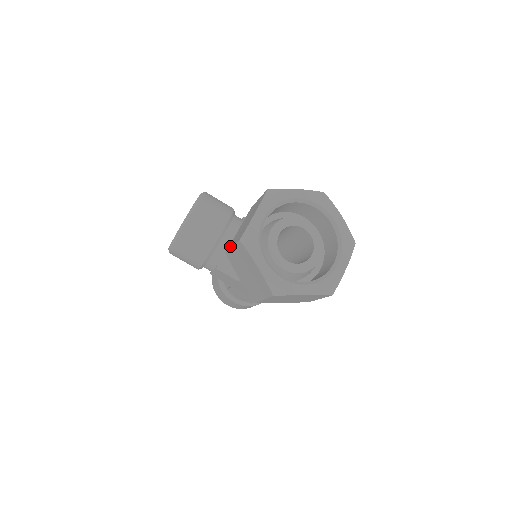
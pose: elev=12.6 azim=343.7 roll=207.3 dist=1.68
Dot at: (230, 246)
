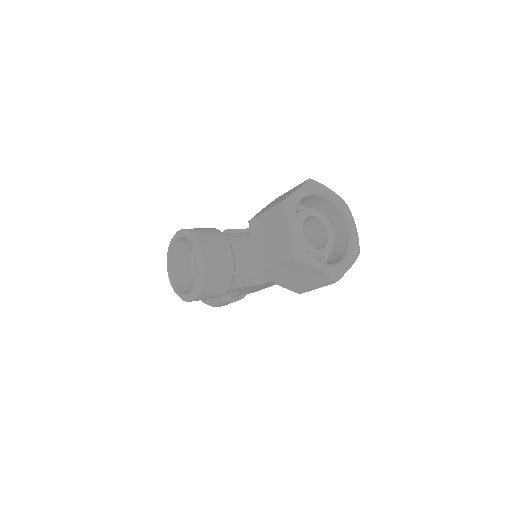
Dot at: (262, 265)
